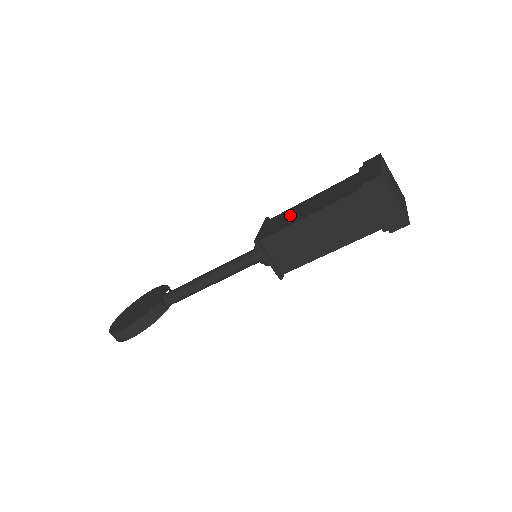
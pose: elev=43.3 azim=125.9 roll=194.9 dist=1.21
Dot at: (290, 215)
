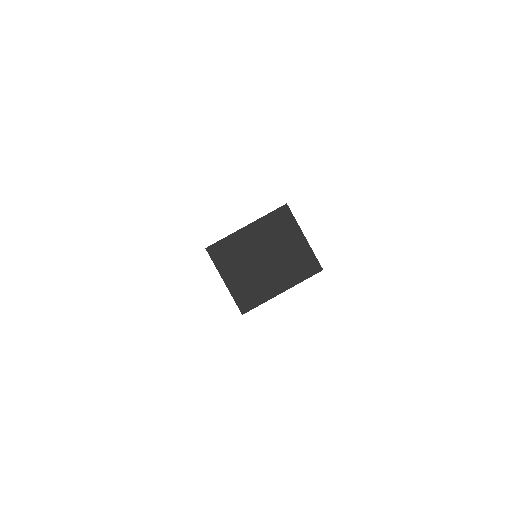
Dot at: occluded
